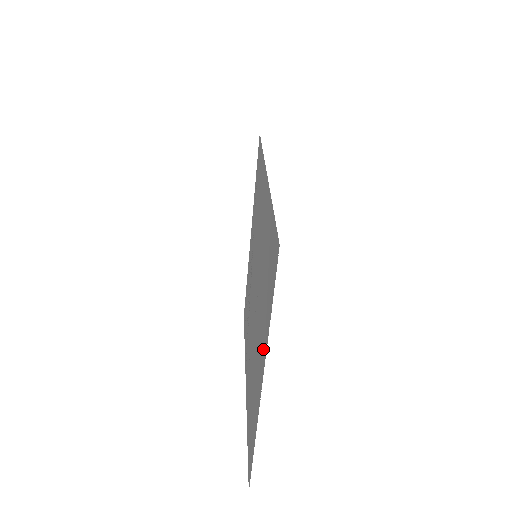
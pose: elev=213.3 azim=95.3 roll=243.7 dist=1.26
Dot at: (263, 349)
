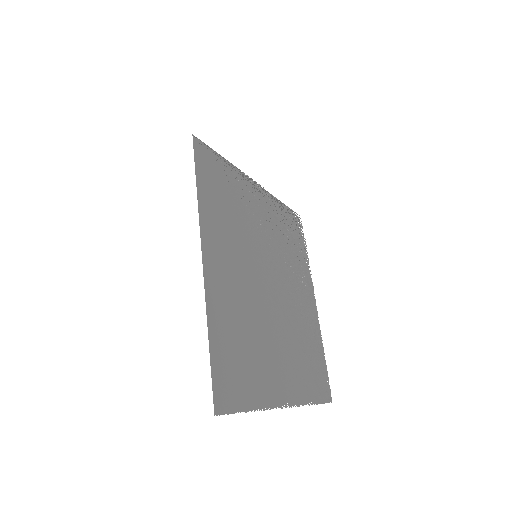
Dot at: (272, 391)
